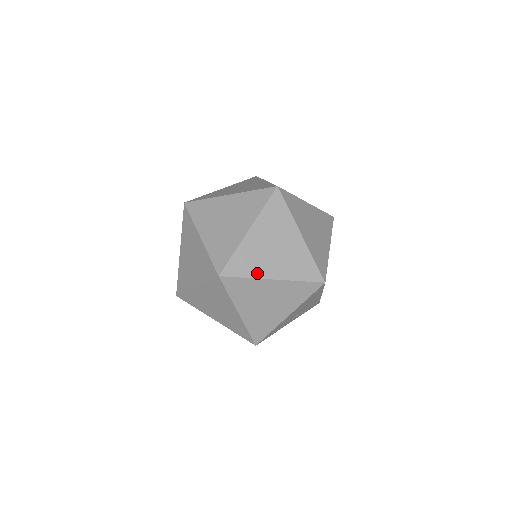
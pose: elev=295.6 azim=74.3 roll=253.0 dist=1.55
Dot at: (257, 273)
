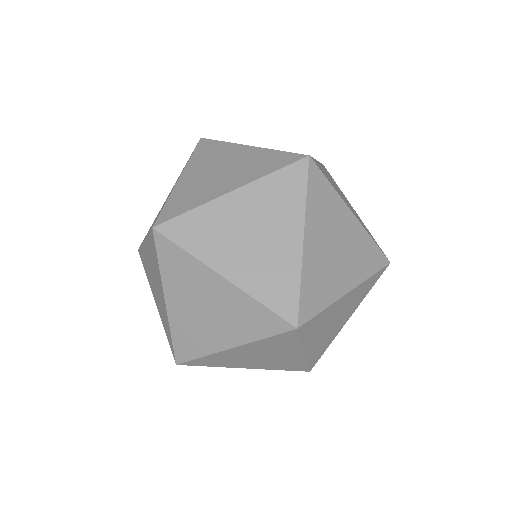
Dot at: (227, 366)
